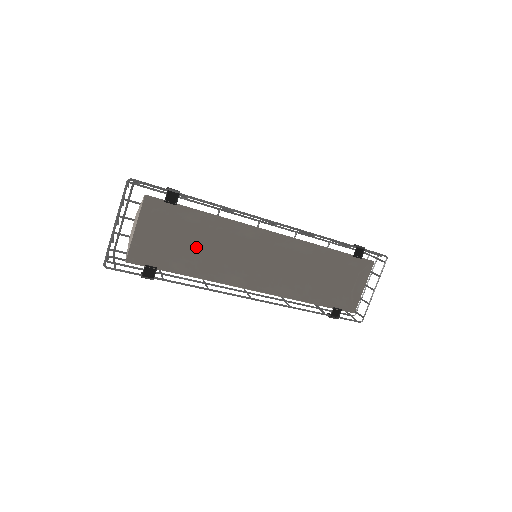
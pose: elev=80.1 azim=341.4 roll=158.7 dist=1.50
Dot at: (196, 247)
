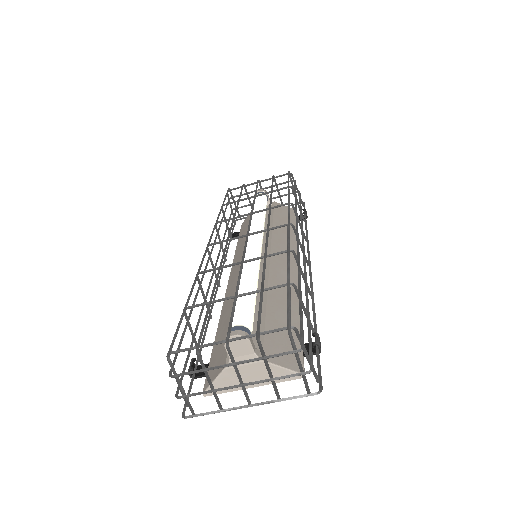
Dot at: occluded
